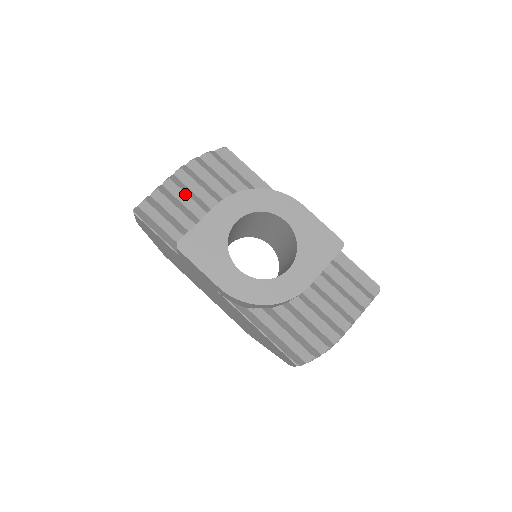
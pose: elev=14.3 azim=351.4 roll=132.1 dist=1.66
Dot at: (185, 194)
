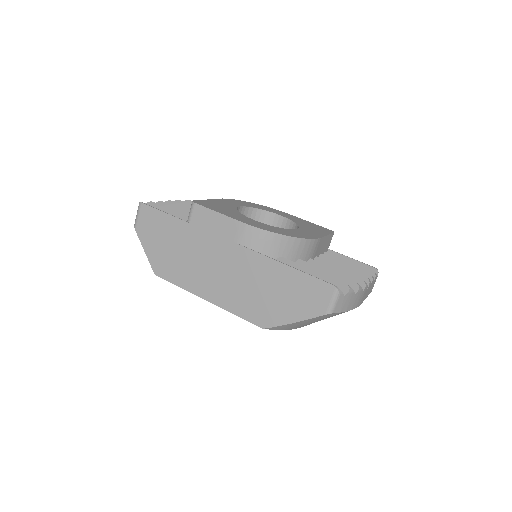
Dot at: (185, 207)
